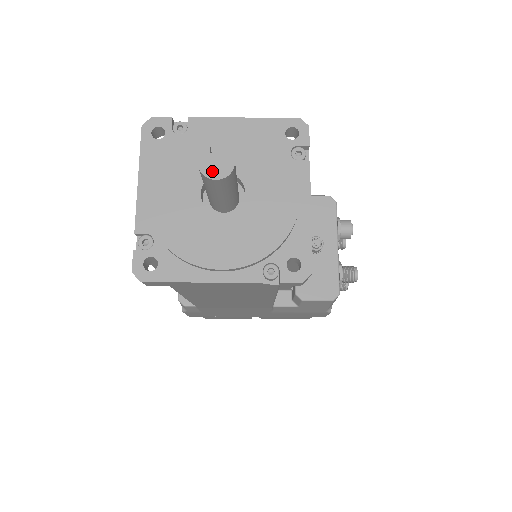
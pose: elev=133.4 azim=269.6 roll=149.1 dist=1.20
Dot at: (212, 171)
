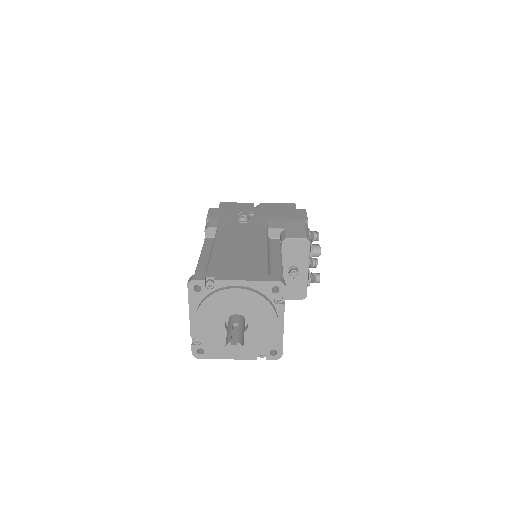
Dot at: (232, 353)
